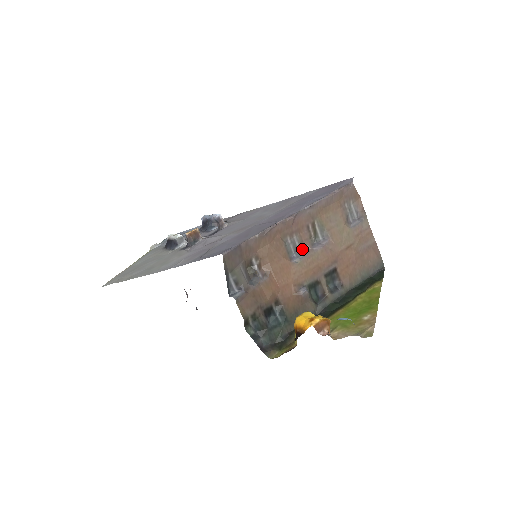
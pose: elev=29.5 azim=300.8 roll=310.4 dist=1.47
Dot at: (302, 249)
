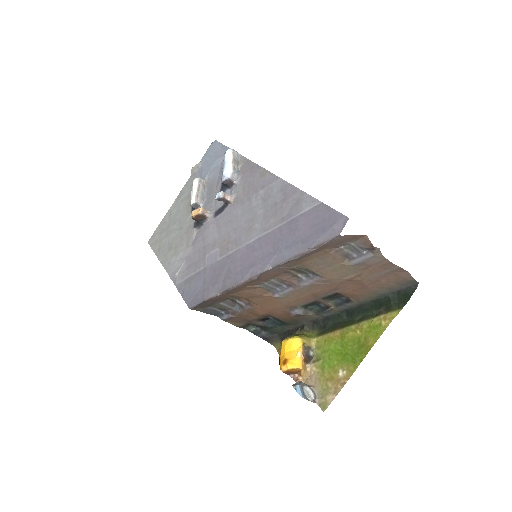
Dot at: (287, 284)
